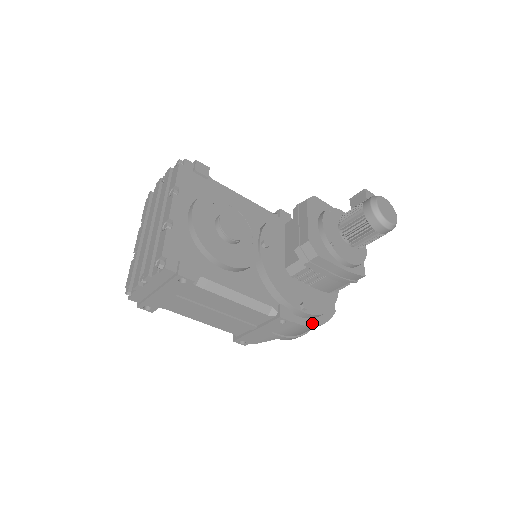
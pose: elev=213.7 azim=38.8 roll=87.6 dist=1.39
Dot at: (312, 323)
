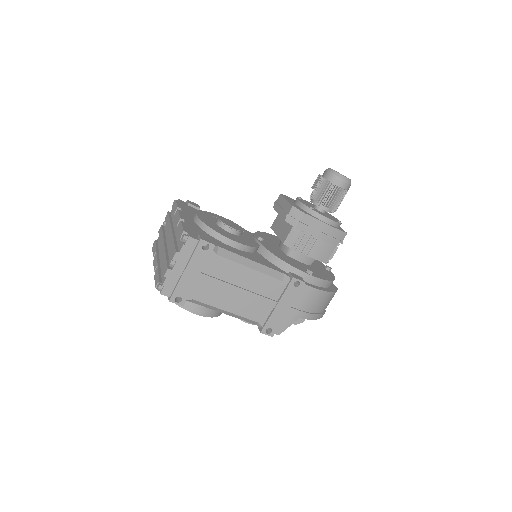
Dot at: (322, 289)
